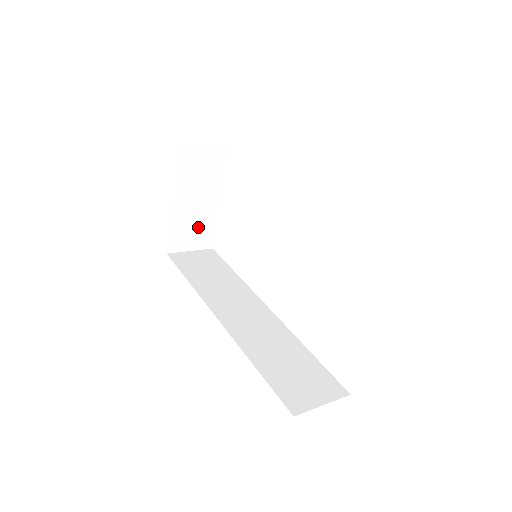
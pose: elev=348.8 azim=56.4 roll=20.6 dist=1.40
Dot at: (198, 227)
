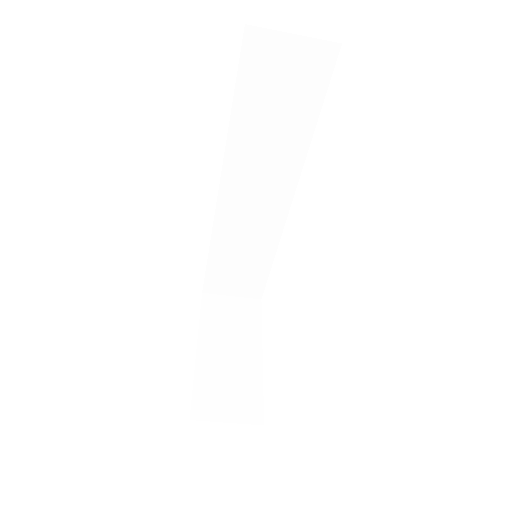
Dot at: (235, 388)
